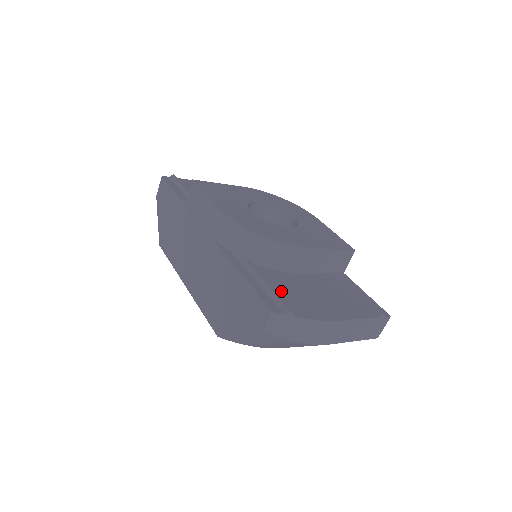
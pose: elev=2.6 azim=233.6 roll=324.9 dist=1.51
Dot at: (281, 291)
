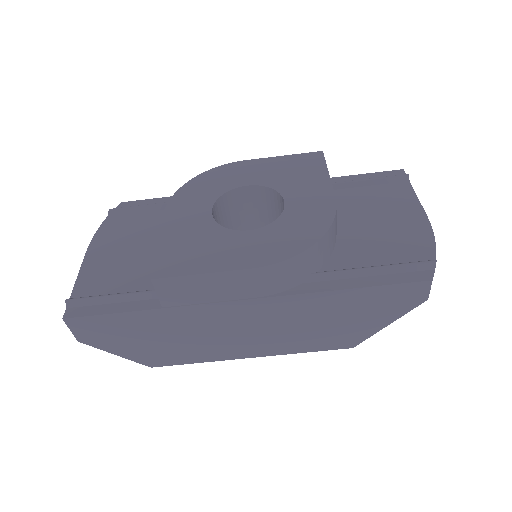
Dot at: (384, 256)
